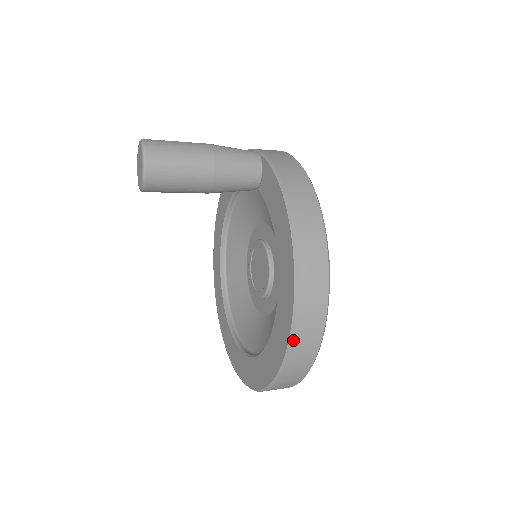
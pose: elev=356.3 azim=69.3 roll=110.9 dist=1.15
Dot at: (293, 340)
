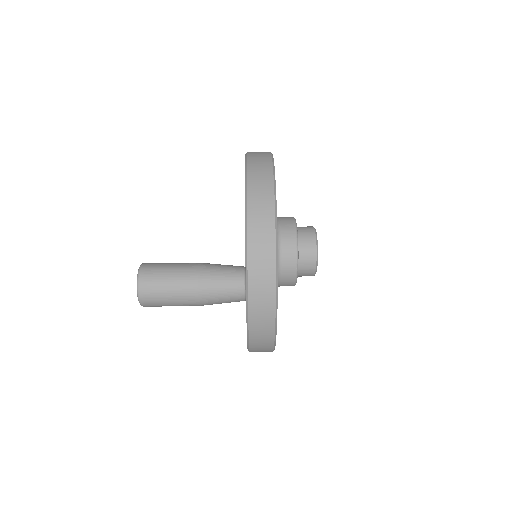
Dot at: occluded
